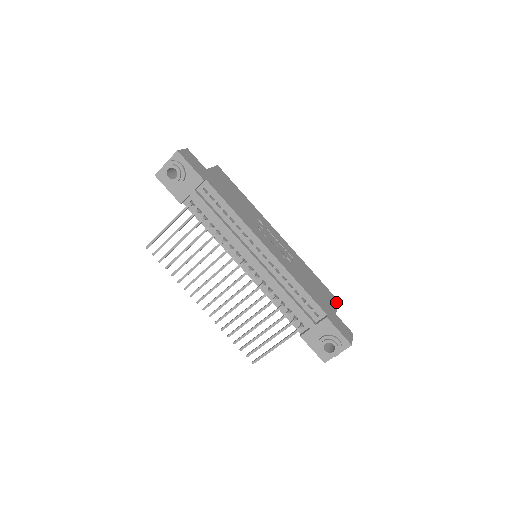
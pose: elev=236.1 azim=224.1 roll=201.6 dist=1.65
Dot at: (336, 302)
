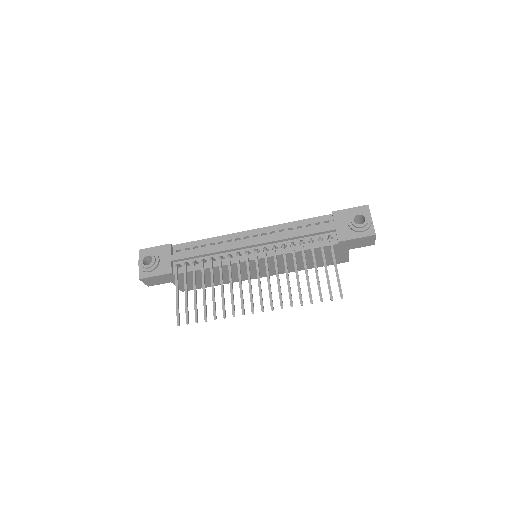
Dot at: occluded
